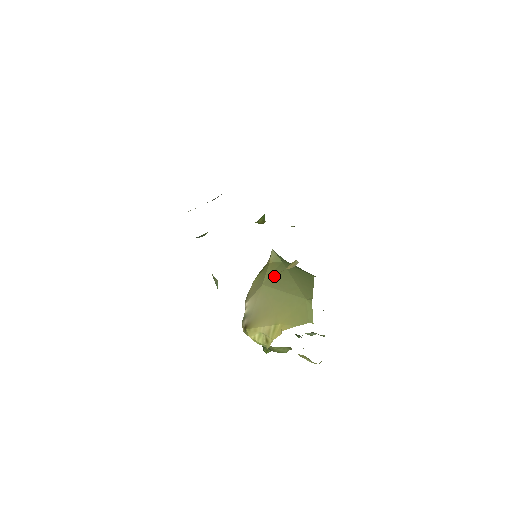
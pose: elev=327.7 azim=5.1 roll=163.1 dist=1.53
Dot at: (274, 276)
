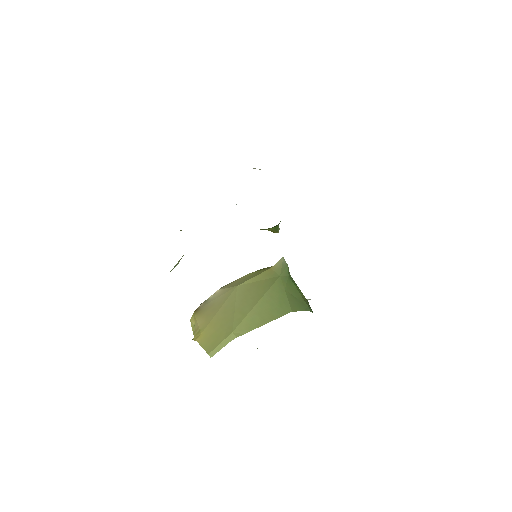
Dot at: (254, 285)
